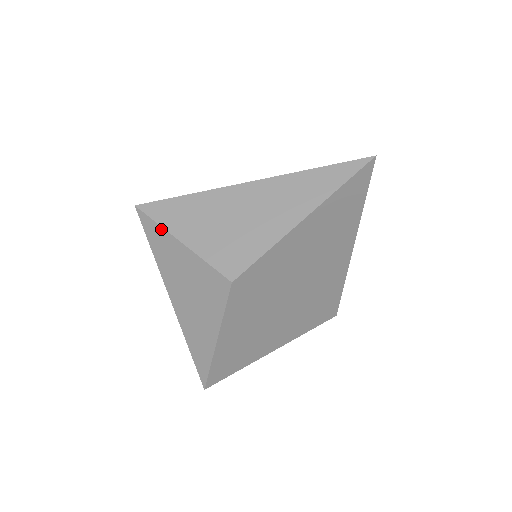
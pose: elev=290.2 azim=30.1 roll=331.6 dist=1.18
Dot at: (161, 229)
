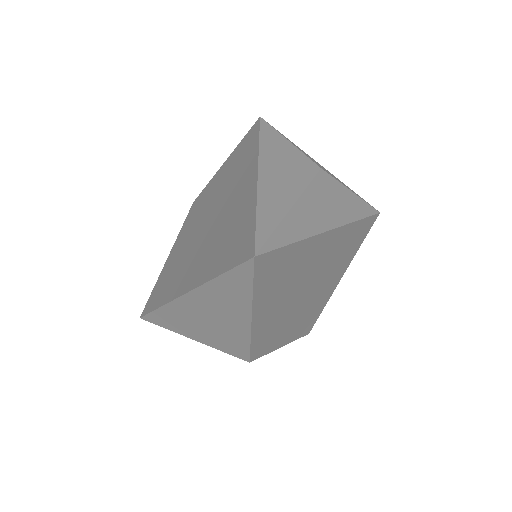
Dot at: (172, 330)
